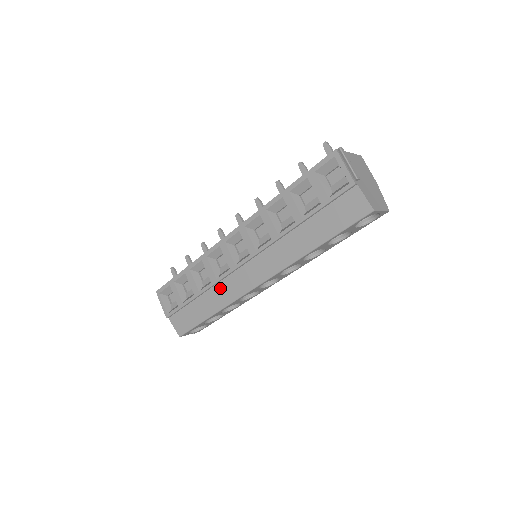
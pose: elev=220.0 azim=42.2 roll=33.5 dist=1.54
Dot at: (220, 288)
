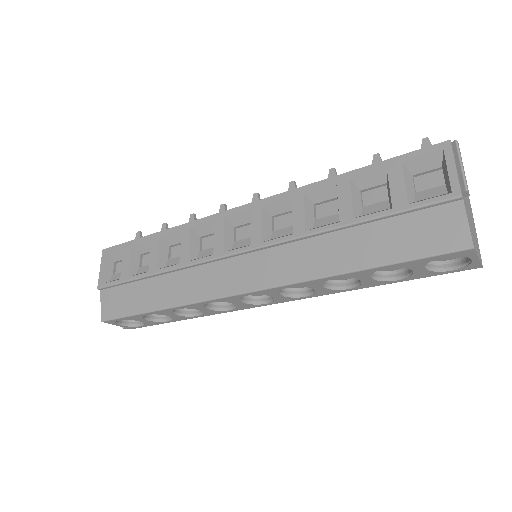
Dot at: (187, 276)
